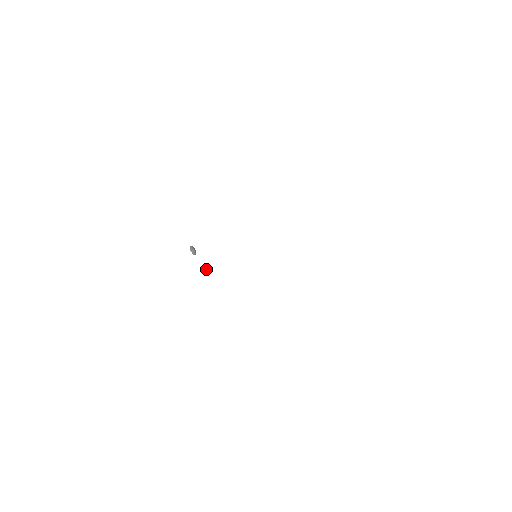
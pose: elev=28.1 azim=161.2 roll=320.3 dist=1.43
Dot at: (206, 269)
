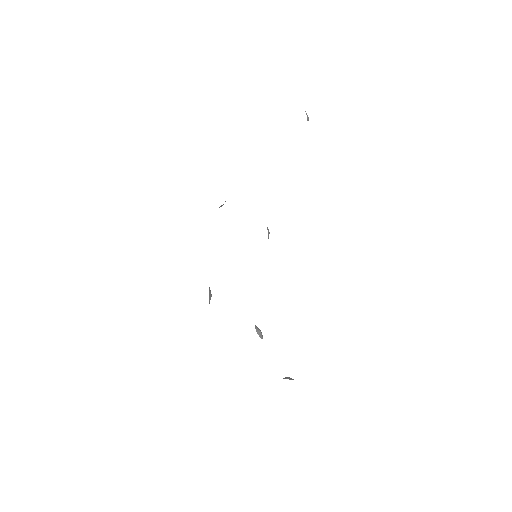
Dot at: occluded
